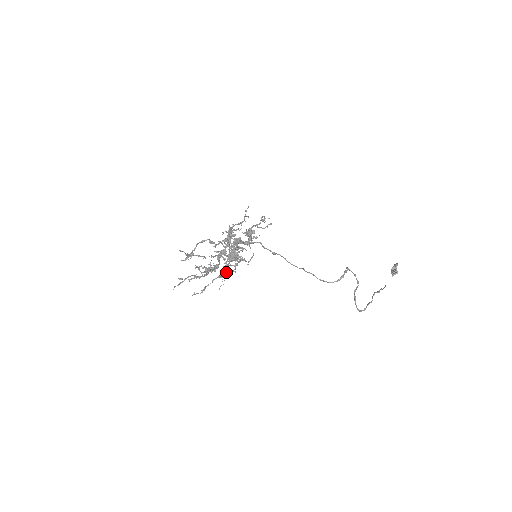
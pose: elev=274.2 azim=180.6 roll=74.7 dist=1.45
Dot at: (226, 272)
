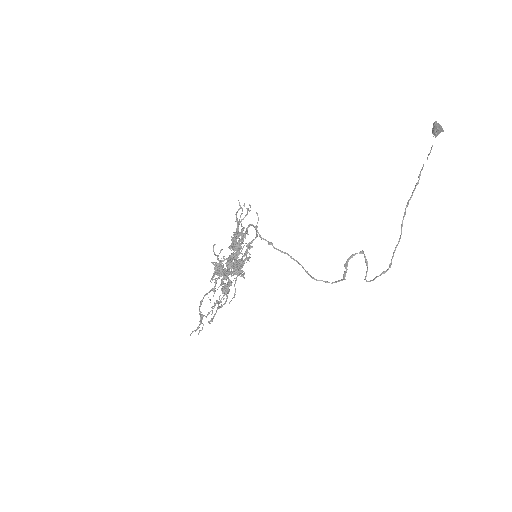
Dot at: (242, 266)
